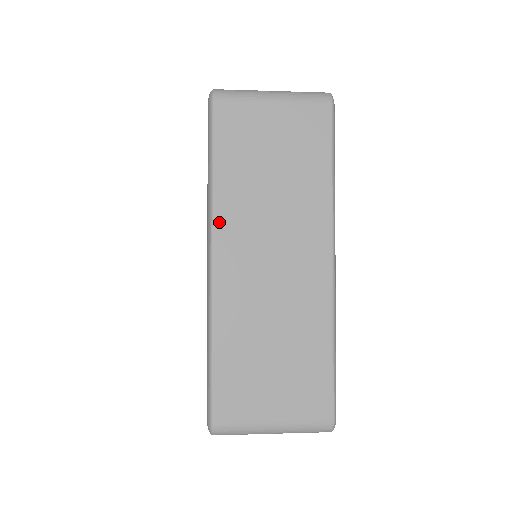
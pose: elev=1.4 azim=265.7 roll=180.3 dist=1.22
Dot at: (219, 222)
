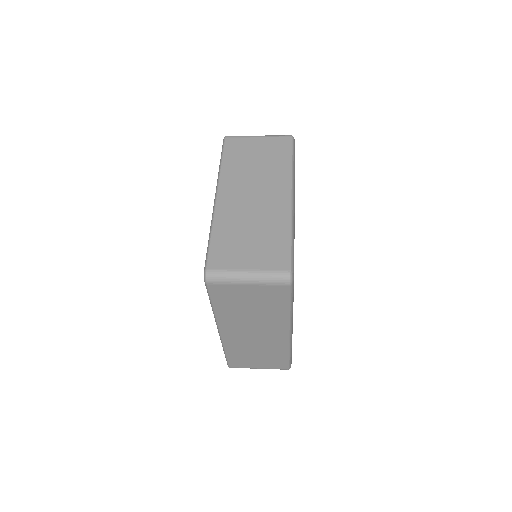
Dot at: (221, 323)
